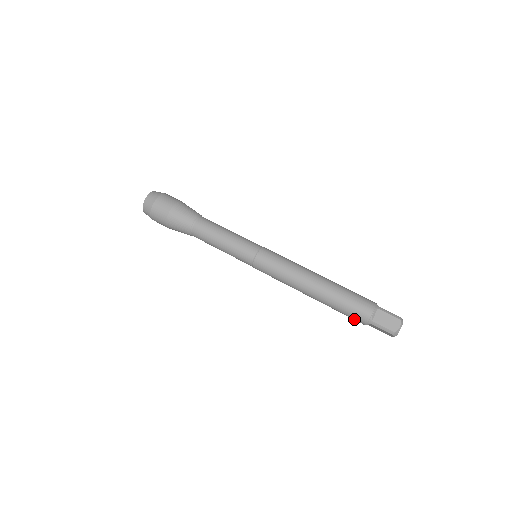
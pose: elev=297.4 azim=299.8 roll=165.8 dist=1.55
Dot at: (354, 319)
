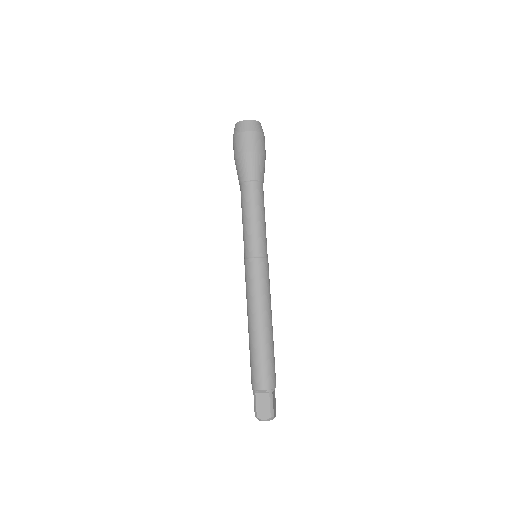
Dot at: (251, 375)
